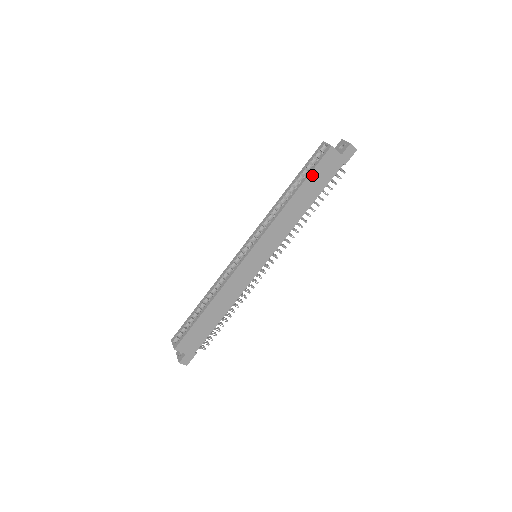
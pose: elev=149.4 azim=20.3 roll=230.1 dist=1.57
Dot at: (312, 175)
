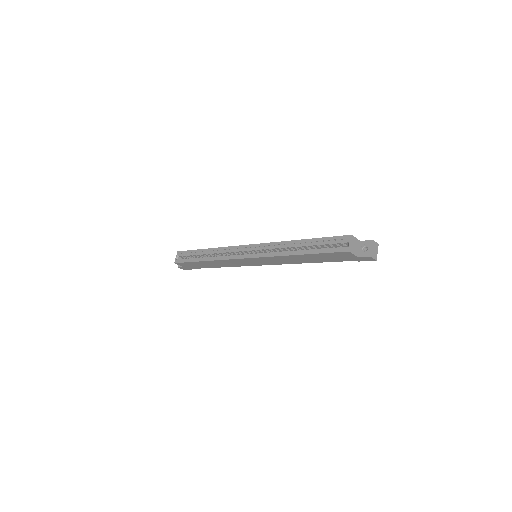
Dot at: (322, 254)
